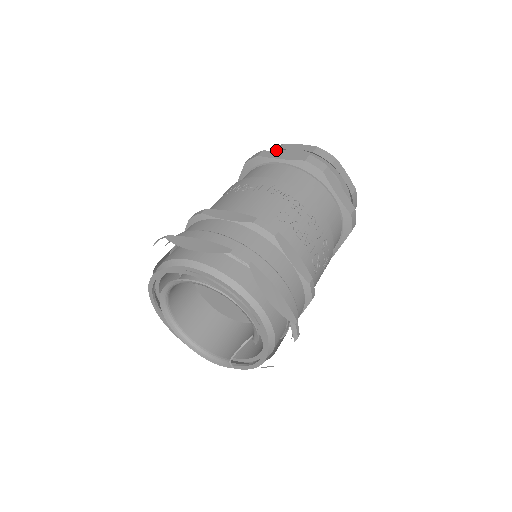
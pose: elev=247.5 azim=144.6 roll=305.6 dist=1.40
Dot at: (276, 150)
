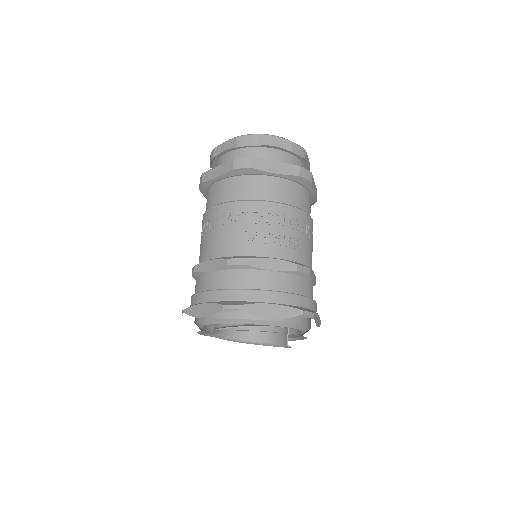
Dot at: (212, 159)
